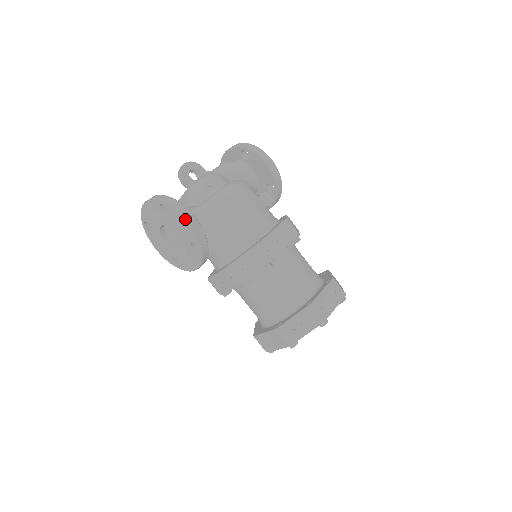
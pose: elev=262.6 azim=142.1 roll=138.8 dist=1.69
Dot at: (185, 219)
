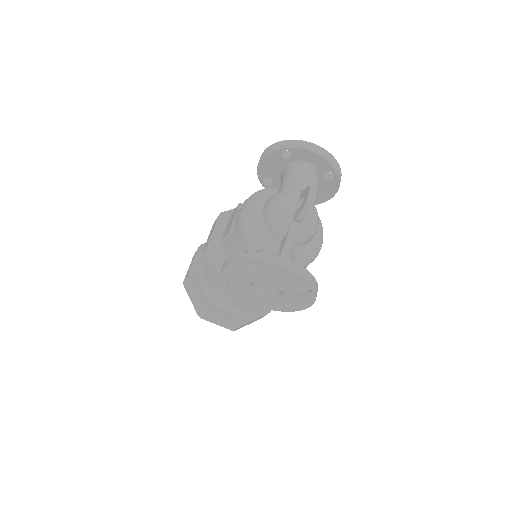
Dot at: (311, 305)
